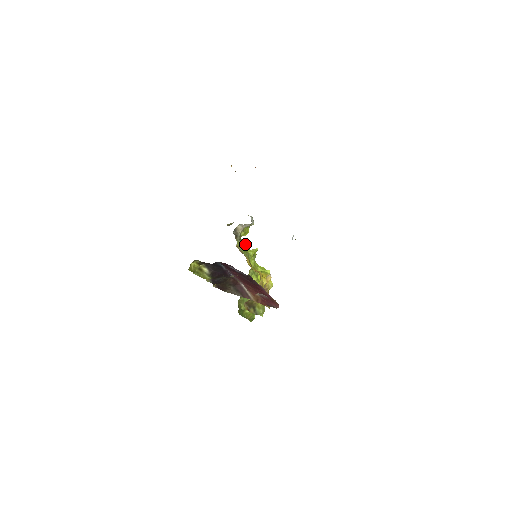
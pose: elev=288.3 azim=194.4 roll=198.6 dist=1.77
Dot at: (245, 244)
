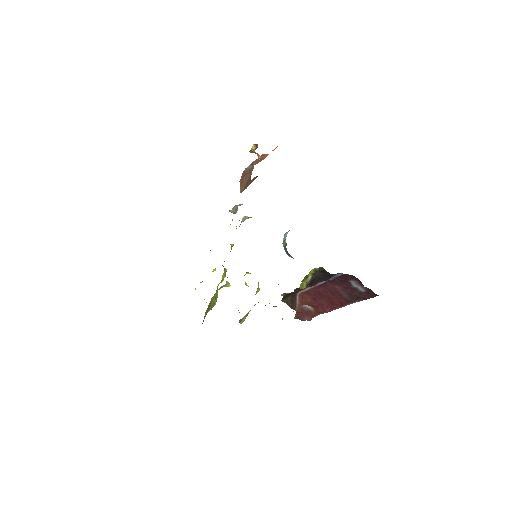
Dot at: occluded
